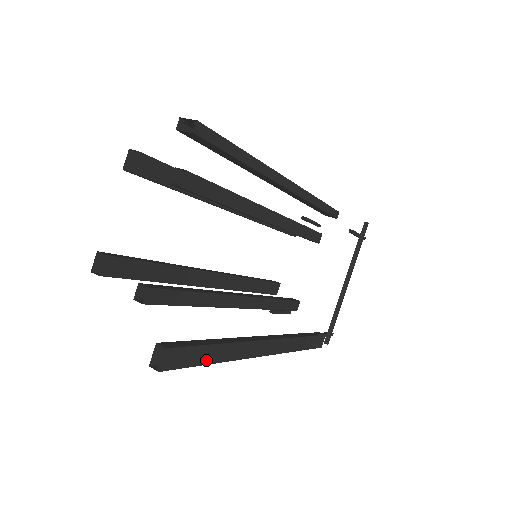
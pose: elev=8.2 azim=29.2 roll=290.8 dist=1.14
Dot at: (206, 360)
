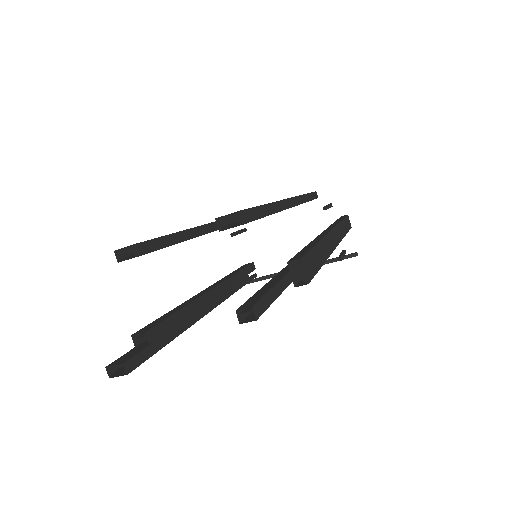
Dot at: occluded
